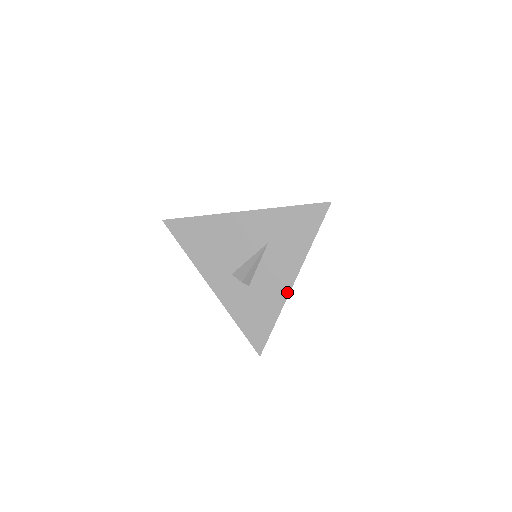
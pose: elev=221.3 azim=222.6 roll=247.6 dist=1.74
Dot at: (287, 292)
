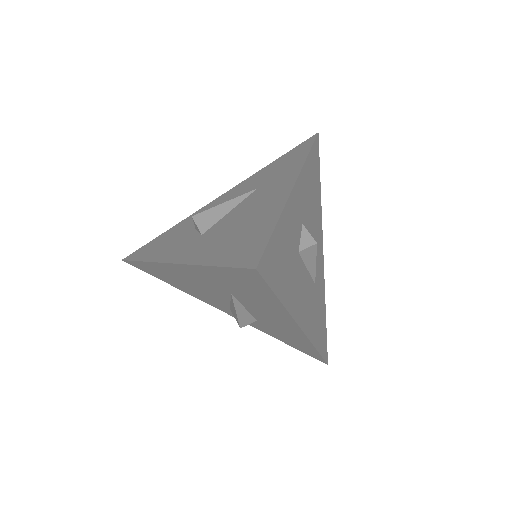
Dot at: (303, 335)
